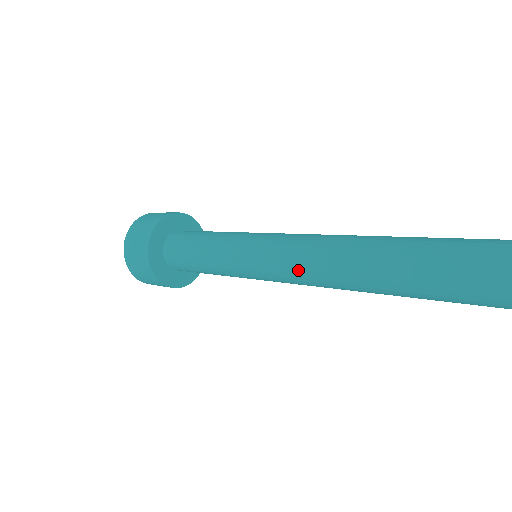
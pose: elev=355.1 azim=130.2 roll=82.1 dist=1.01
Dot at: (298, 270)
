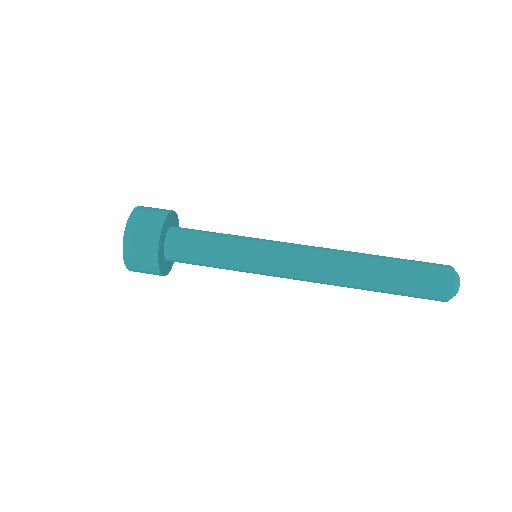
Dot at: (306, 271)
